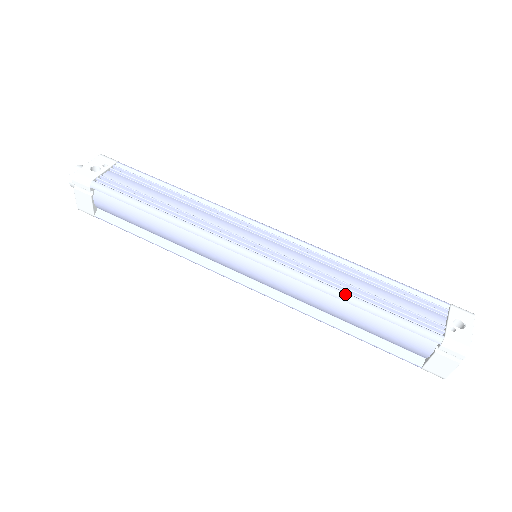
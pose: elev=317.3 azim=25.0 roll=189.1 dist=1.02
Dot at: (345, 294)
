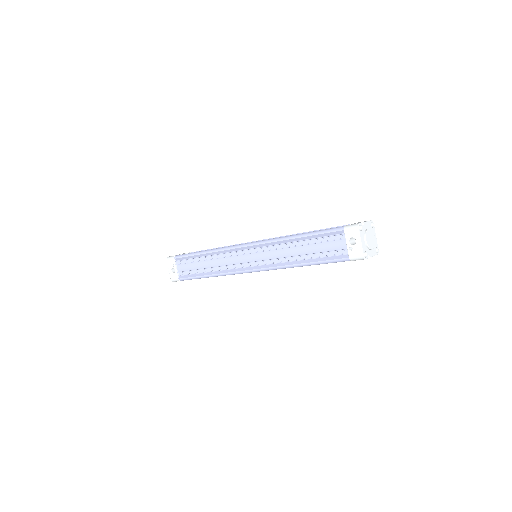
Dot at: (296, 265)
